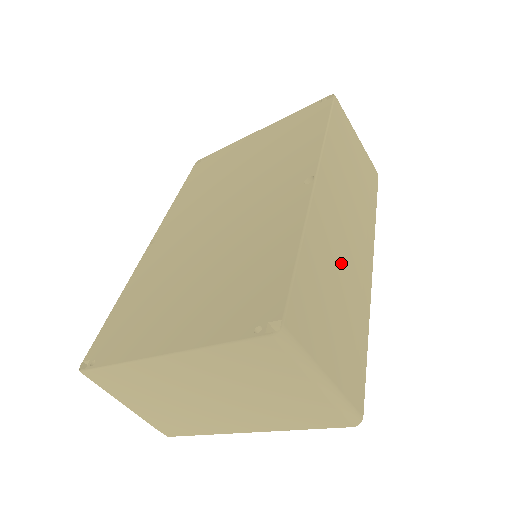
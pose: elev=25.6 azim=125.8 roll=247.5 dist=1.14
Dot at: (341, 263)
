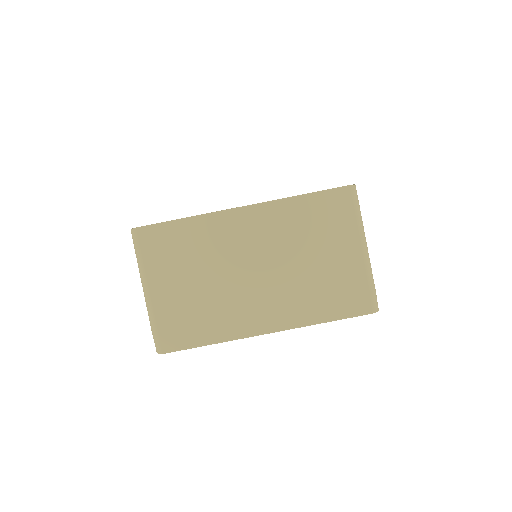
Dot at: occluded
